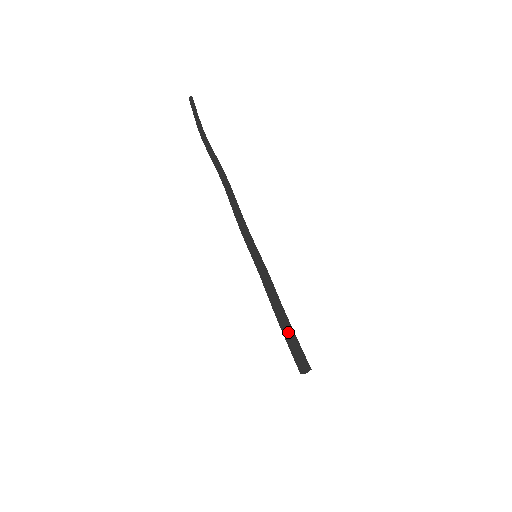
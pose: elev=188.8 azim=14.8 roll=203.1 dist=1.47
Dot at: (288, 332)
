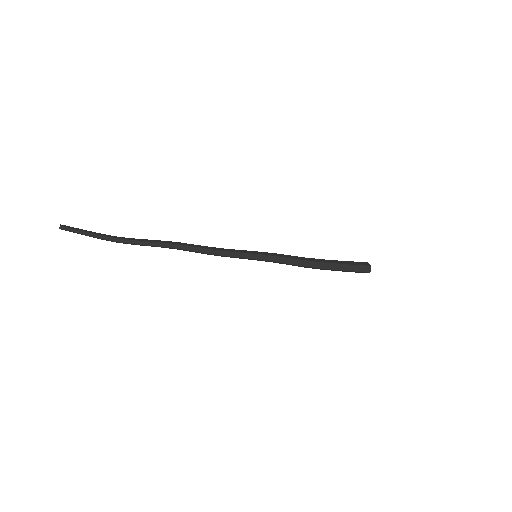
Dot at: occluded
